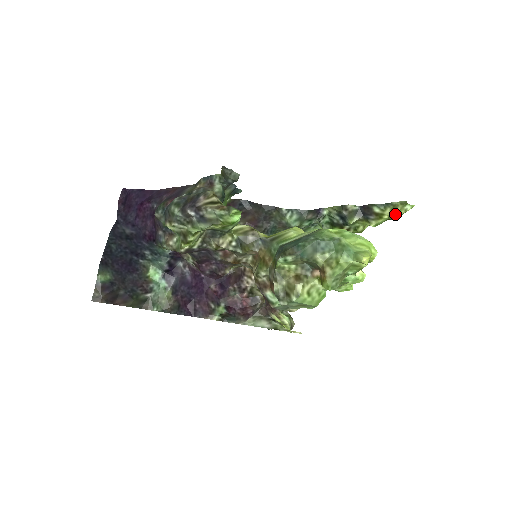
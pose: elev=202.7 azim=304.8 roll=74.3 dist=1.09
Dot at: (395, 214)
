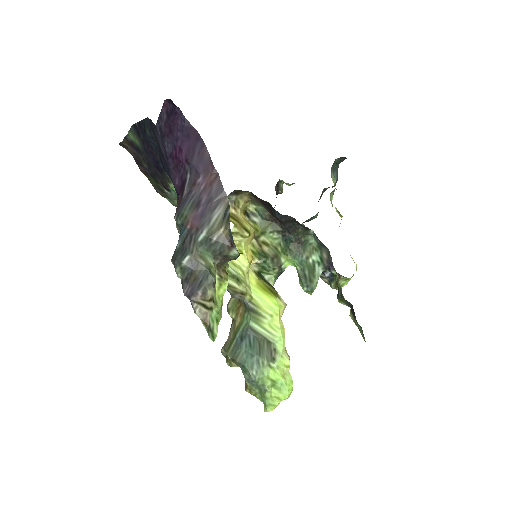
Dot at: (363, 338)
